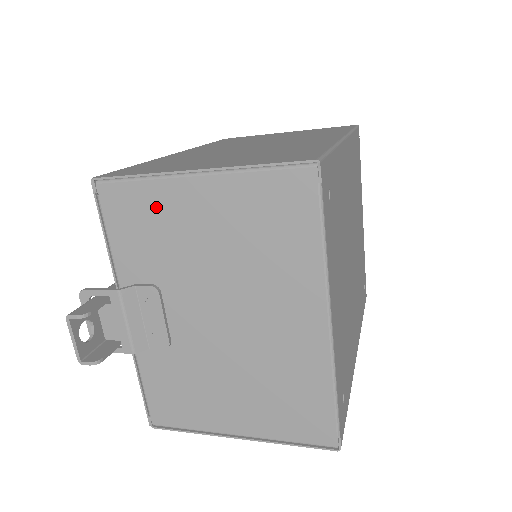
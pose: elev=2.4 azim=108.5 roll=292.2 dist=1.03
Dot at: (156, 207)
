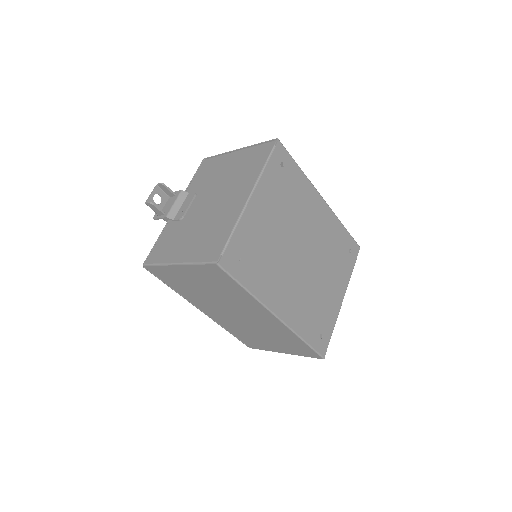
Dot at: (217, 164)
